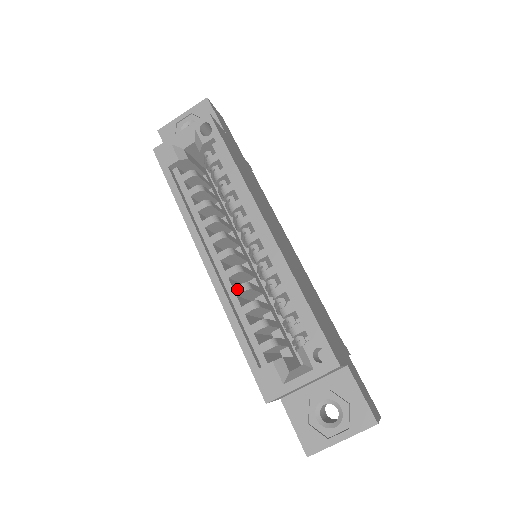
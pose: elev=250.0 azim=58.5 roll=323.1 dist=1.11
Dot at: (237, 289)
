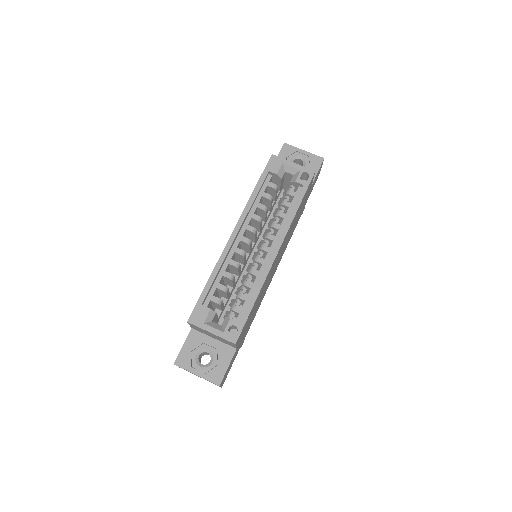
Dot at: (232, 261)
